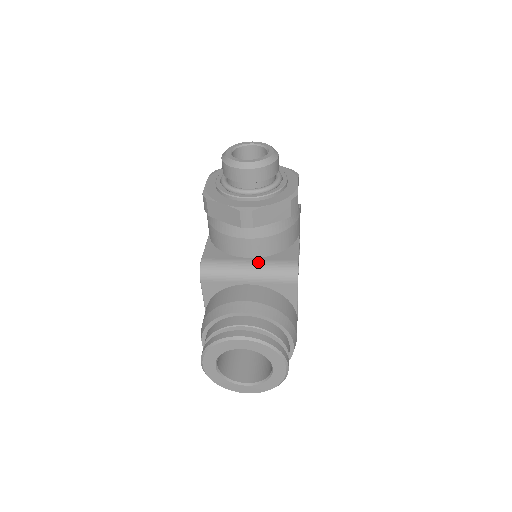
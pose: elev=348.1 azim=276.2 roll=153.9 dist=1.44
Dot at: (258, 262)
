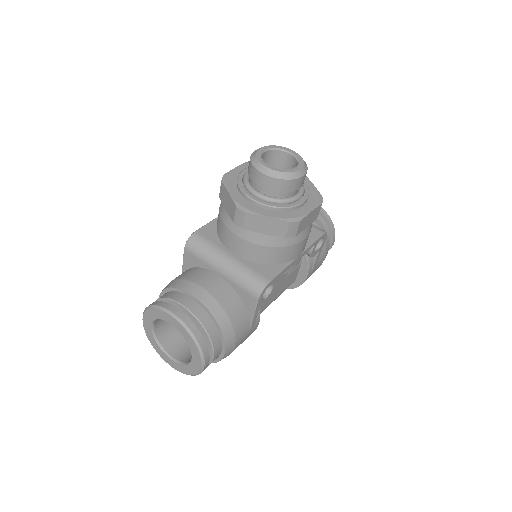
Dot at: (237, 261)
